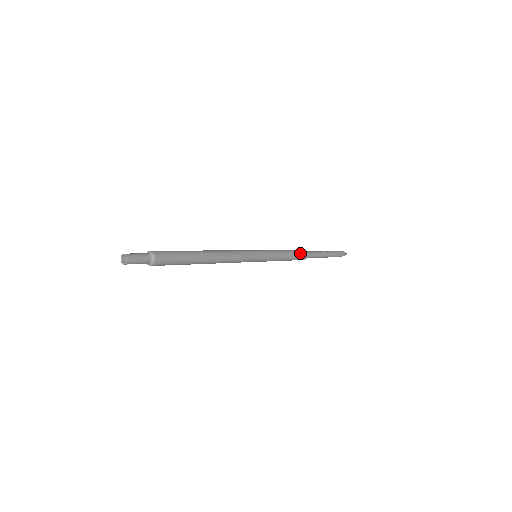
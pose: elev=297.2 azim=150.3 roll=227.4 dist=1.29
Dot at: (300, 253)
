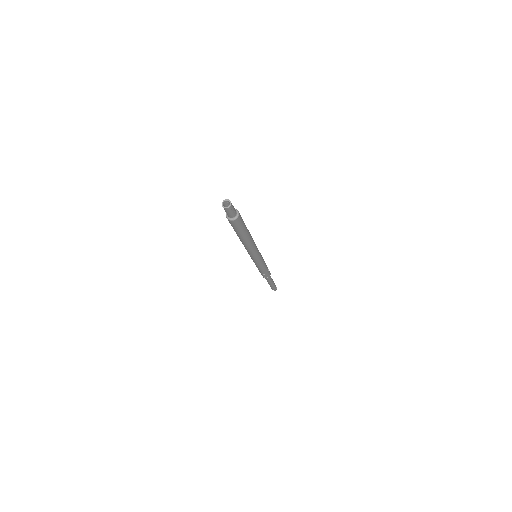
Dot at: (269, 272)
